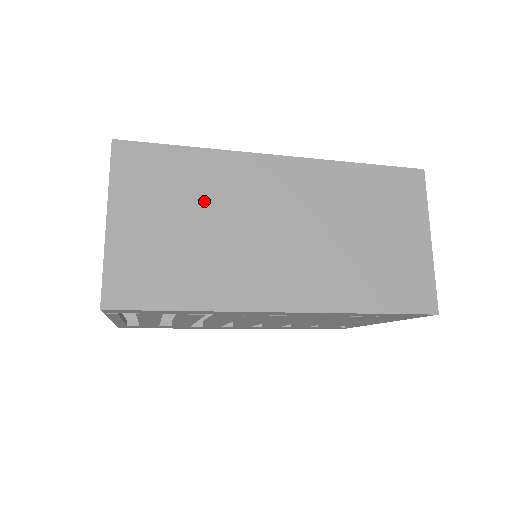
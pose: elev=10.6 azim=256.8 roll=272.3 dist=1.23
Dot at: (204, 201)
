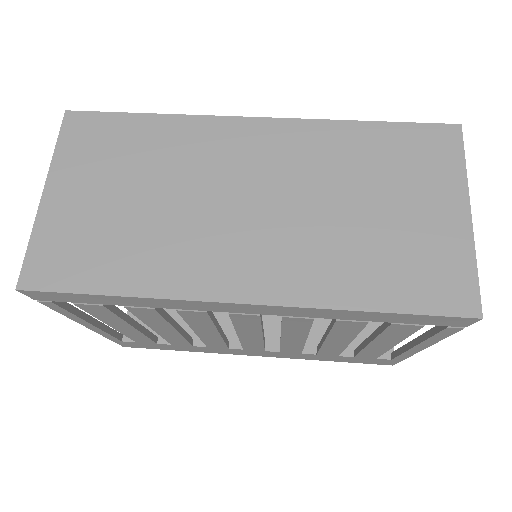
Dot at: (156, 170)
